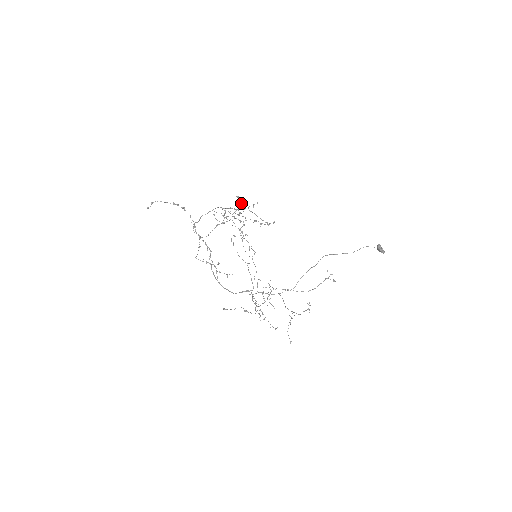
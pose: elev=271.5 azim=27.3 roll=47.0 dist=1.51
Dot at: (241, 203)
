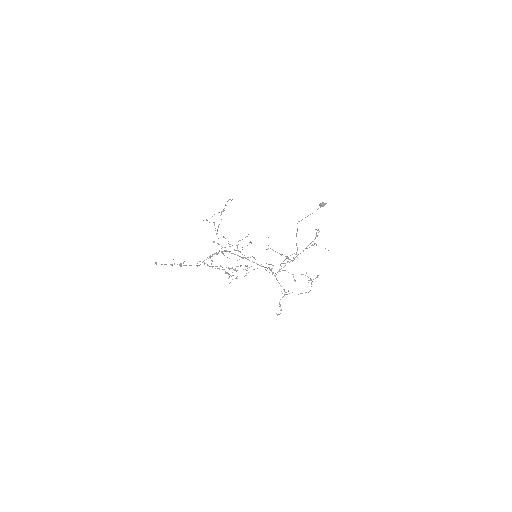
Dot at: (219, 244)
